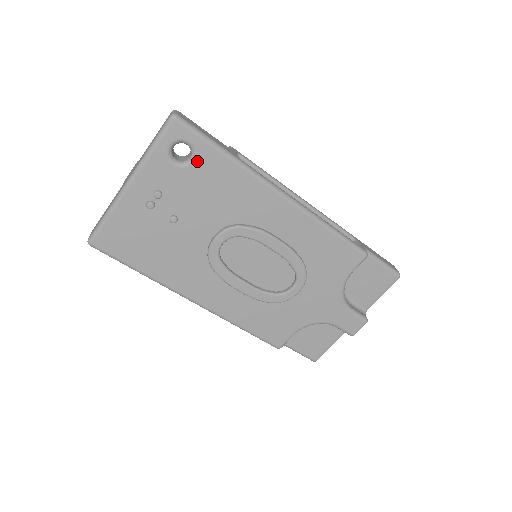
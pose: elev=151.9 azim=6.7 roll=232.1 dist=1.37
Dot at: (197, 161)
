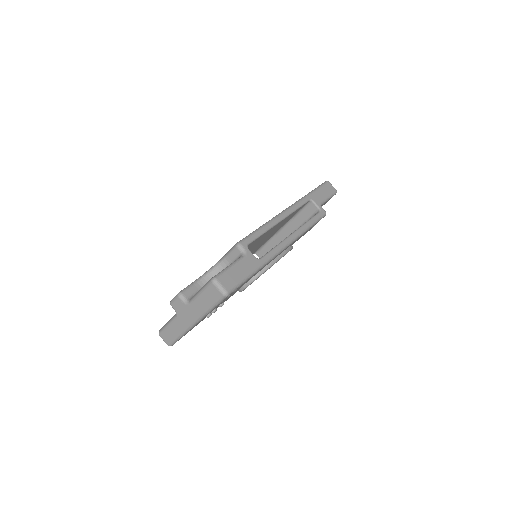
Dot at: occluded
